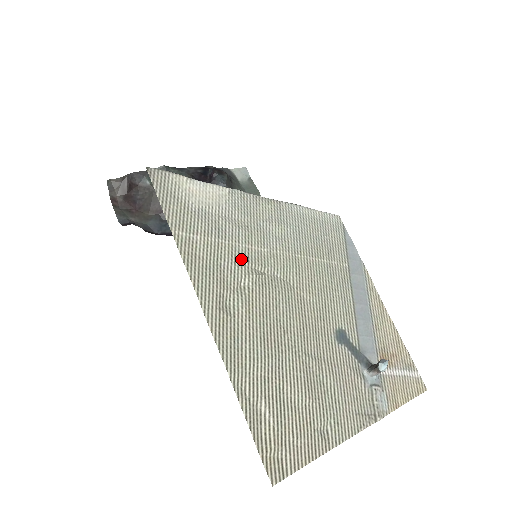
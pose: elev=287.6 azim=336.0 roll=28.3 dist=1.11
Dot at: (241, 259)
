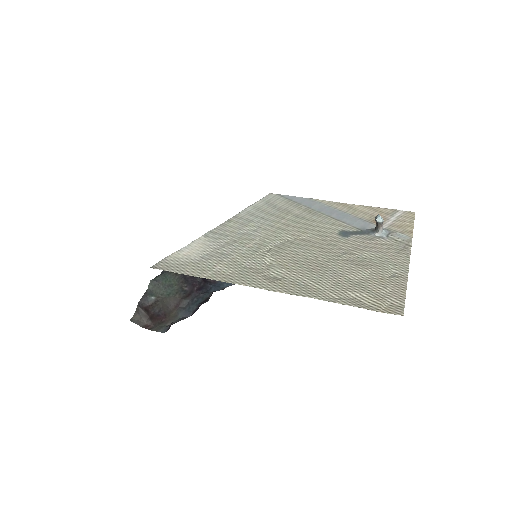
Dot at: (252, 254)
